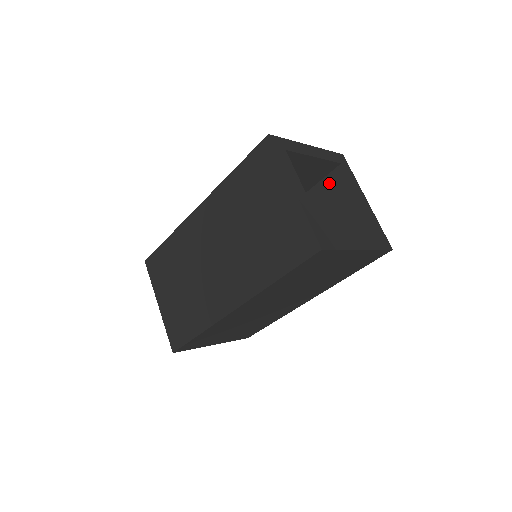
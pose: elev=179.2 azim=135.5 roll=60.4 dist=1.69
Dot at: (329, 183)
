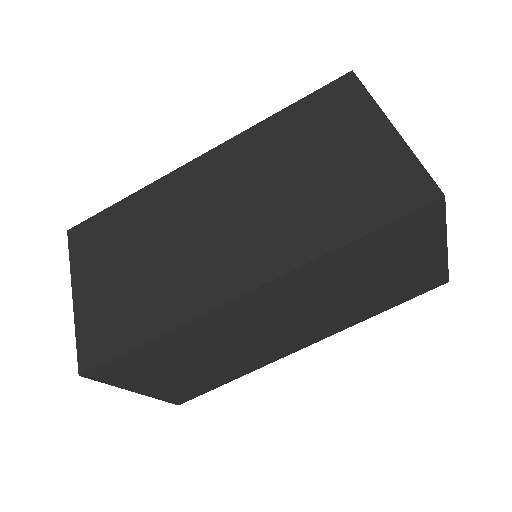
Dot at: occluded
